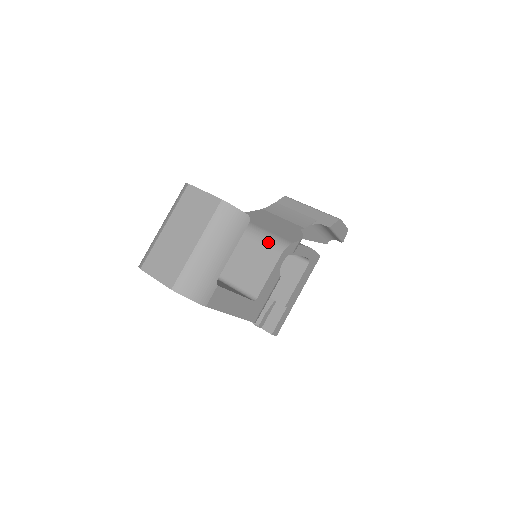
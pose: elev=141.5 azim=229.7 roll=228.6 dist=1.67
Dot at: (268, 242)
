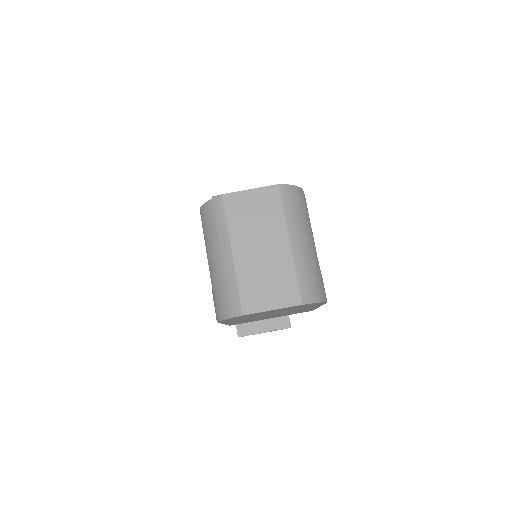
Dot at: occluded
